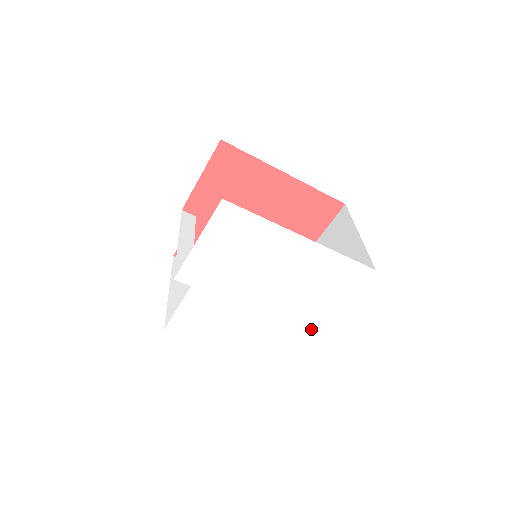
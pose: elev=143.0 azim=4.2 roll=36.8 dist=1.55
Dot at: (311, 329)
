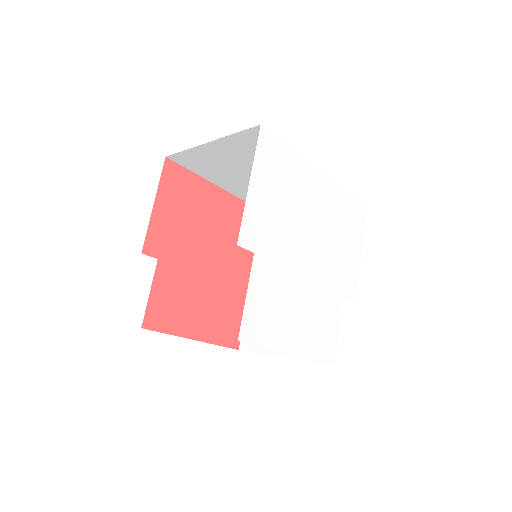
Dot at: (351, 294)
